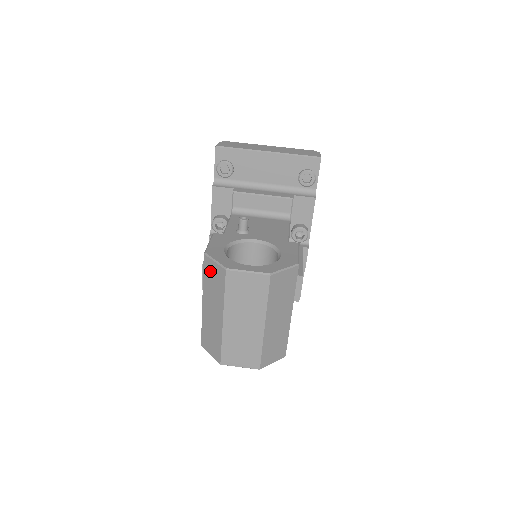
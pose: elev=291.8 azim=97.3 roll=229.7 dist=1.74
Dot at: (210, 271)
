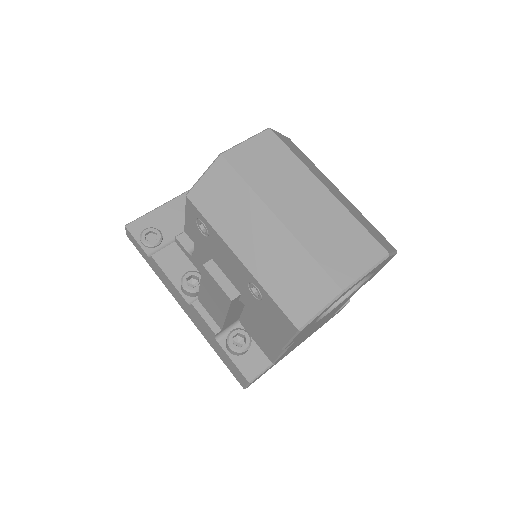
Dot at: (209, 197)
